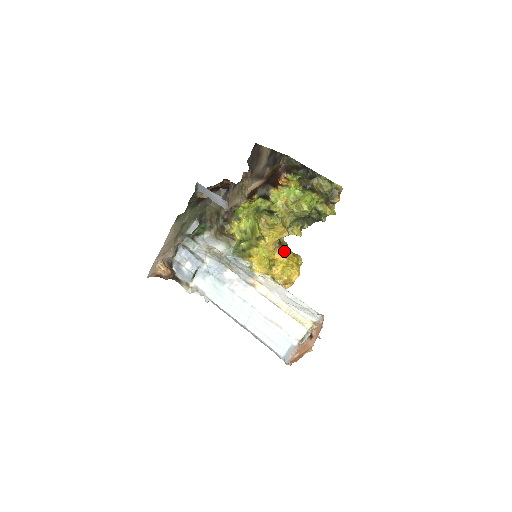
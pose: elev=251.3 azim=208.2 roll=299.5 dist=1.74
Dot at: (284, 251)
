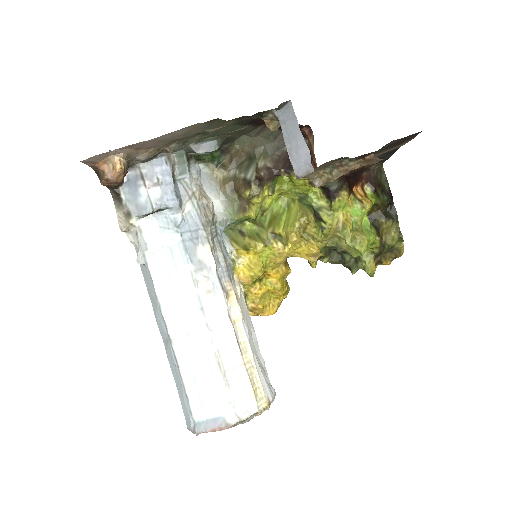
Dot at: (285, 272)
